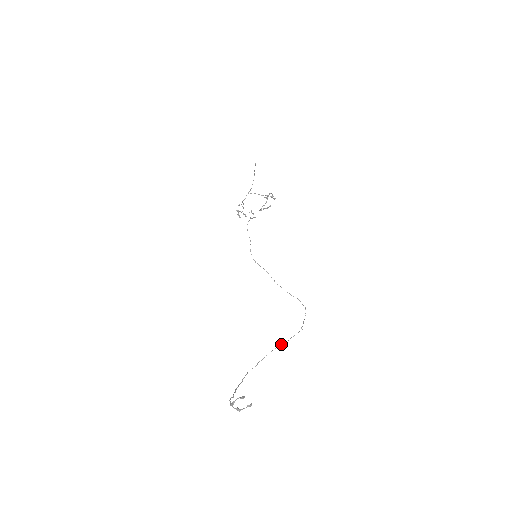
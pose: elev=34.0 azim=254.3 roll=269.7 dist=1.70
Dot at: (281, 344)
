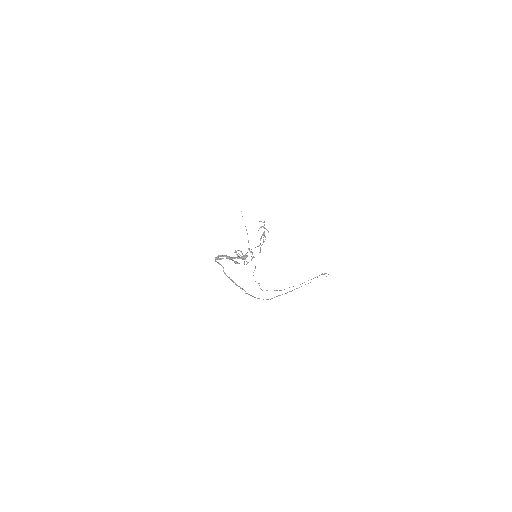
Dot at: occluded
